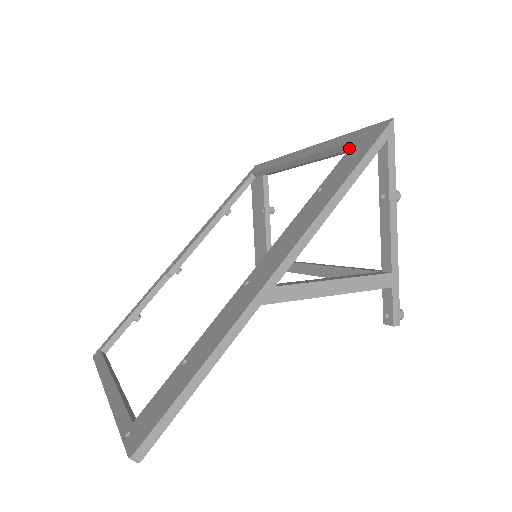
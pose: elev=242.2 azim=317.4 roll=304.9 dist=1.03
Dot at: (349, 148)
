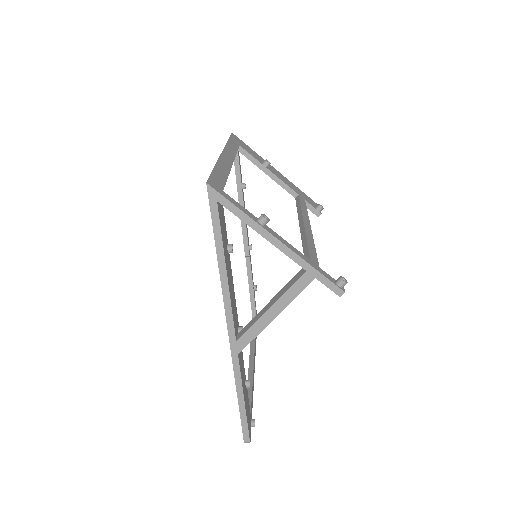
Dot at: occluded
